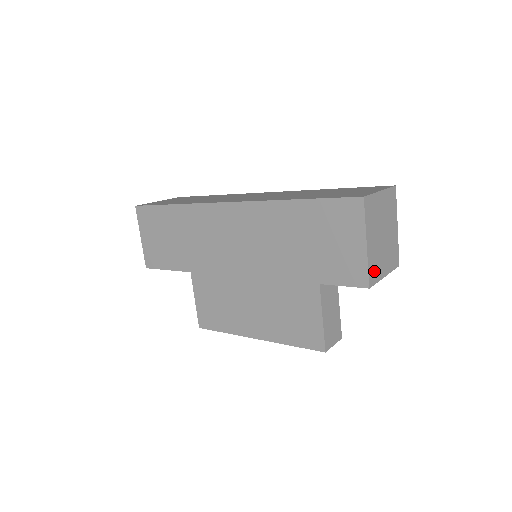
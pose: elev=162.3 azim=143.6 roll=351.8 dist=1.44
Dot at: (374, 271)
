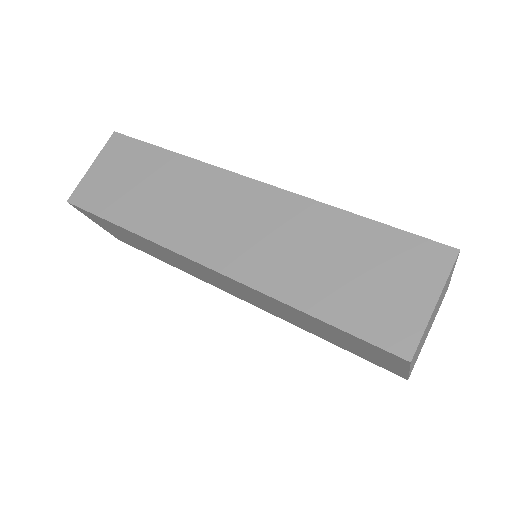
Dot at: (415, 361)
